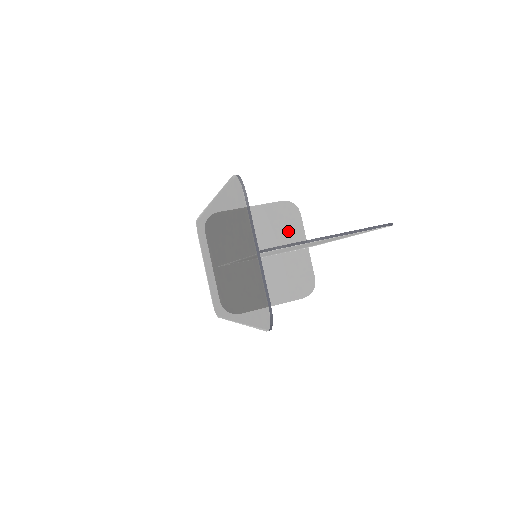
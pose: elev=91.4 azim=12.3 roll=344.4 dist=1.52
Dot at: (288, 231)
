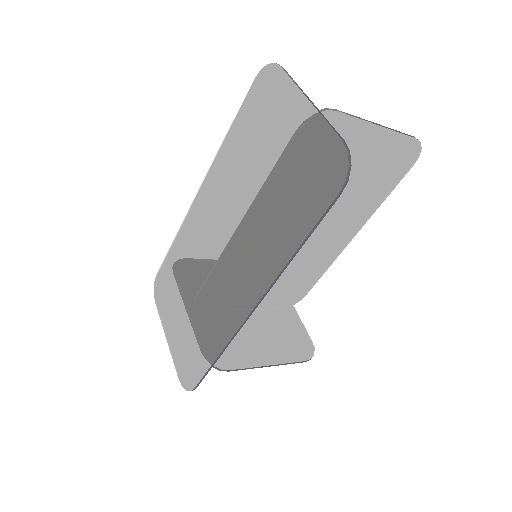
Dot at: occluded
